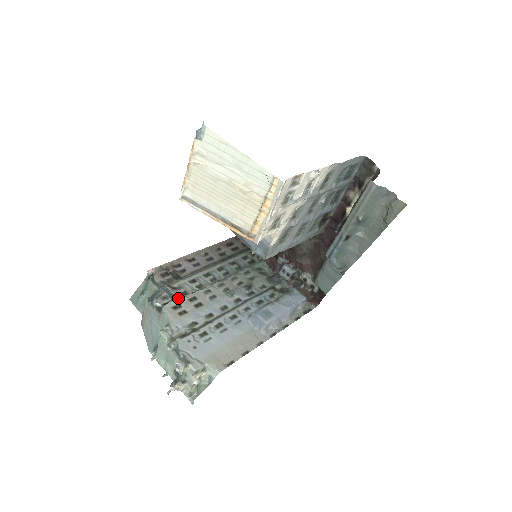
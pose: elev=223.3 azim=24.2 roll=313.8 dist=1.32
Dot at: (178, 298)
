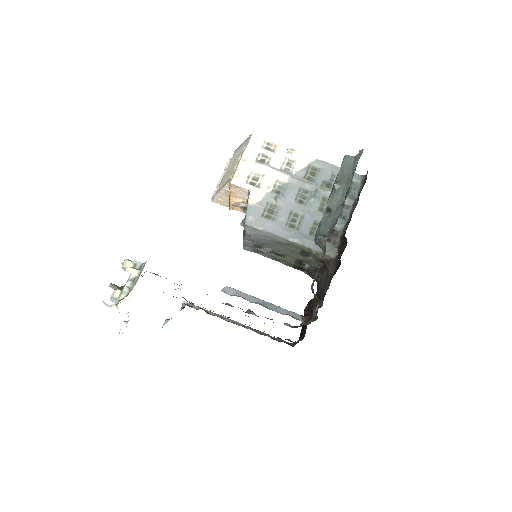
Dot at: occluded
